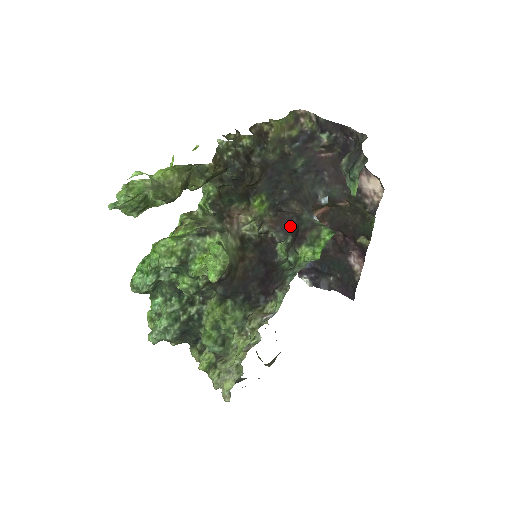
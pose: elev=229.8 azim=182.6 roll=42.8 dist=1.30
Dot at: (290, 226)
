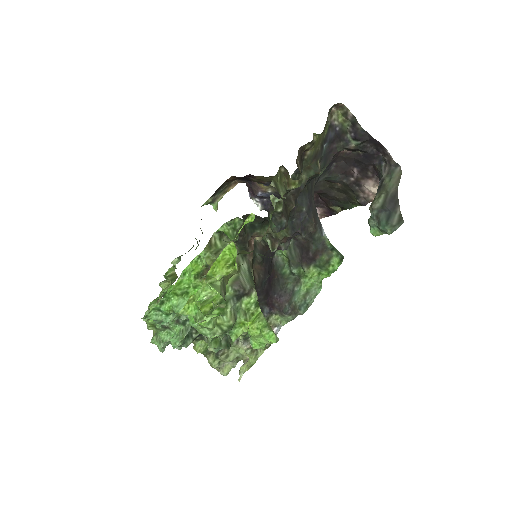
Dot at: (297, 236)
